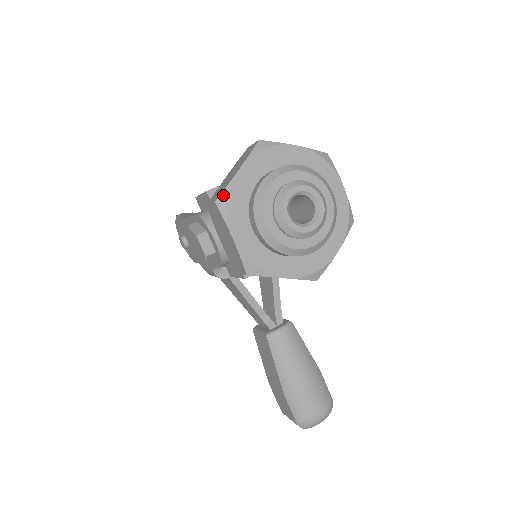
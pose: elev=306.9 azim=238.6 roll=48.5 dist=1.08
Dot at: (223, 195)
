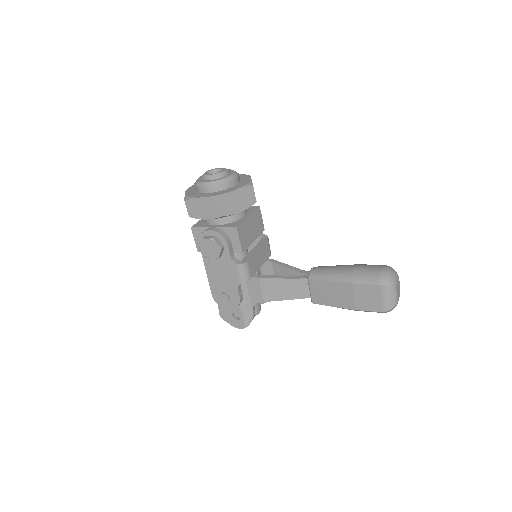
Dot at: (185, 198)
